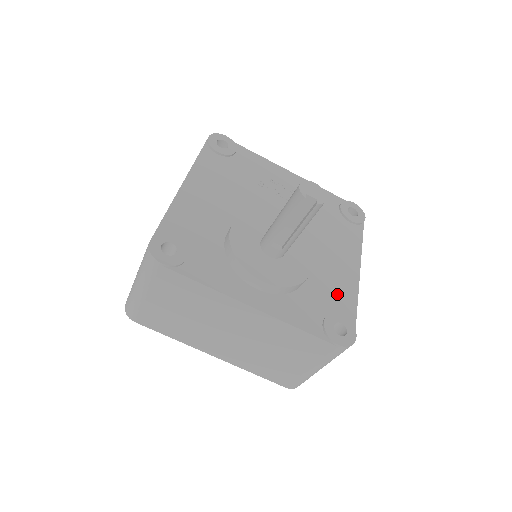
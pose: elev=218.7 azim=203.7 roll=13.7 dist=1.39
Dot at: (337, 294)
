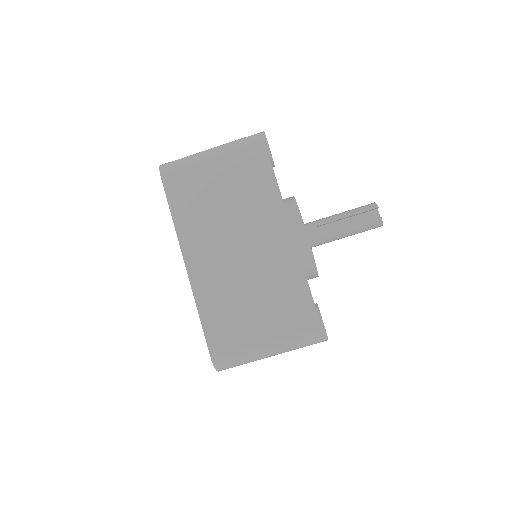
Dot at: occluded
